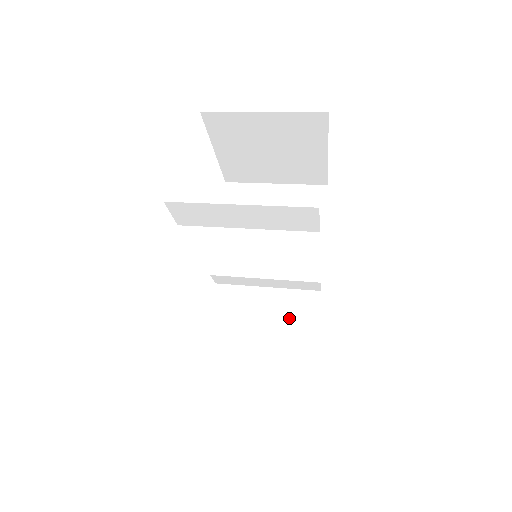
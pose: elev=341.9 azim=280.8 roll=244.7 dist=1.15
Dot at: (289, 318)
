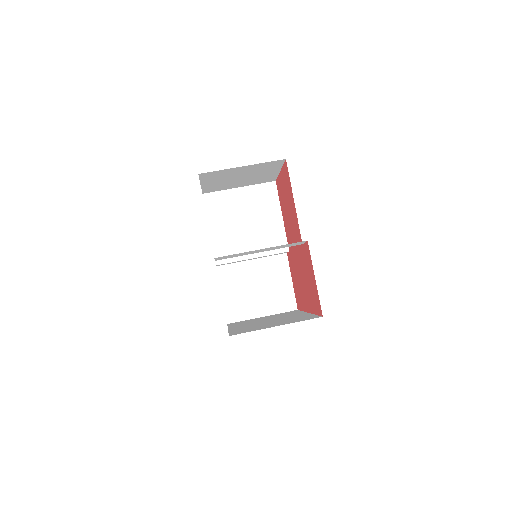
Dot at: (272, 276)
